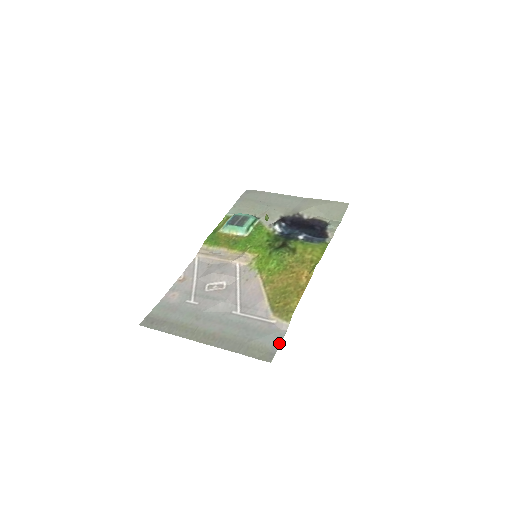
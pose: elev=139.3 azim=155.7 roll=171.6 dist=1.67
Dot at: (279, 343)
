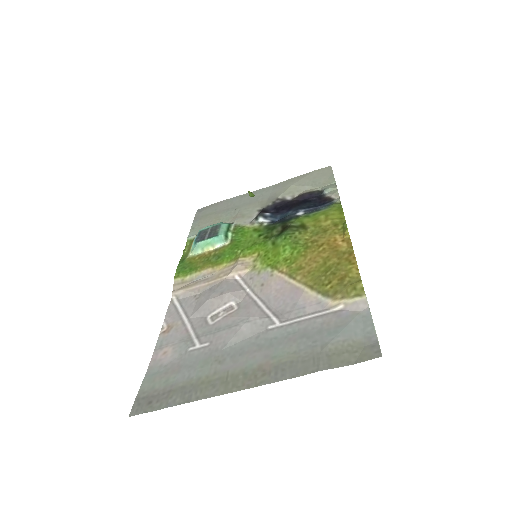
Dot at: (371, 327)
